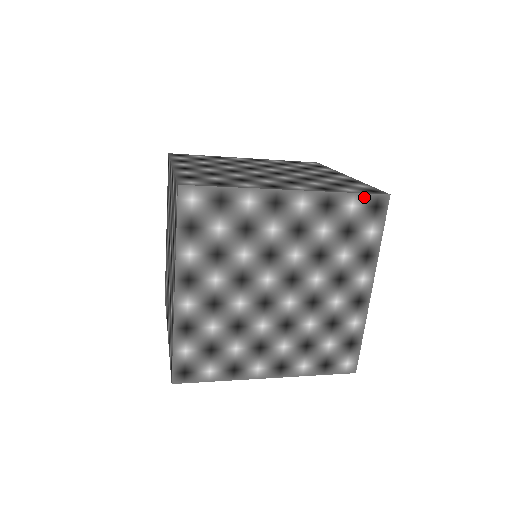
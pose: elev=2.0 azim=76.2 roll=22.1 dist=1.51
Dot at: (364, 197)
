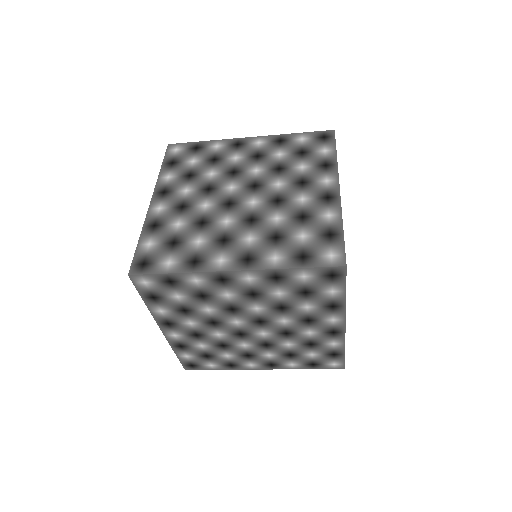
Dot at: (311, 134)
